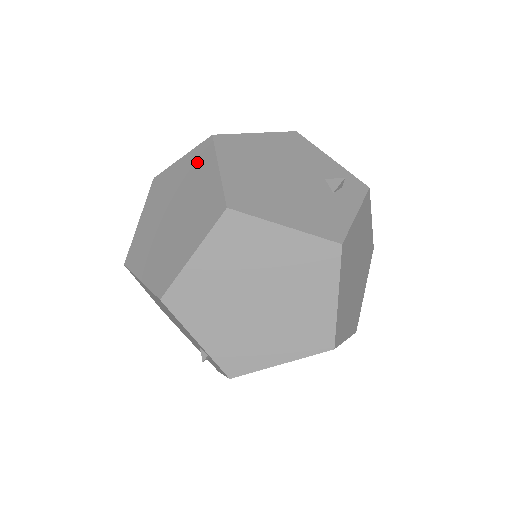
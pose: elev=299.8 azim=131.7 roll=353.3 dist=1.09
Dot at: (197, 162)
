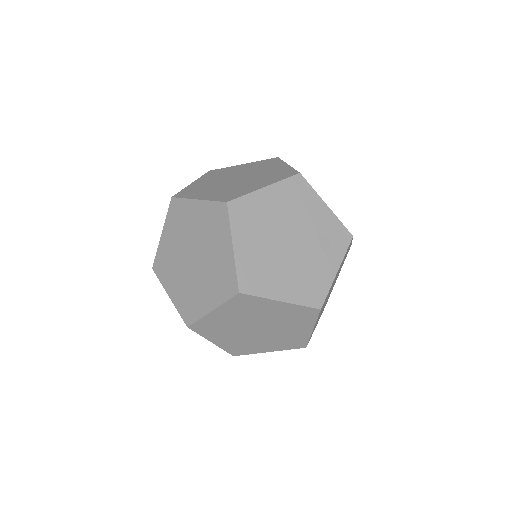
Dot at: (213, 221)
